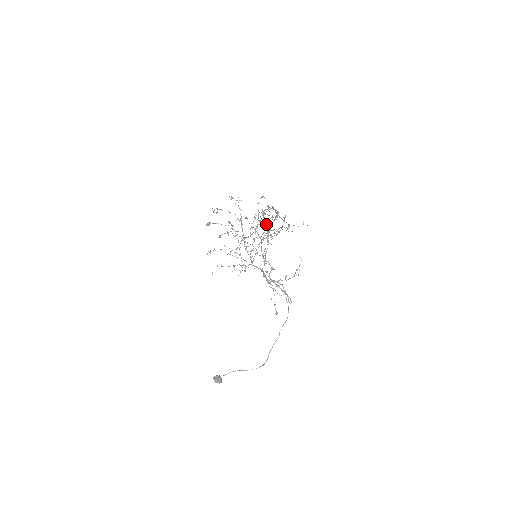
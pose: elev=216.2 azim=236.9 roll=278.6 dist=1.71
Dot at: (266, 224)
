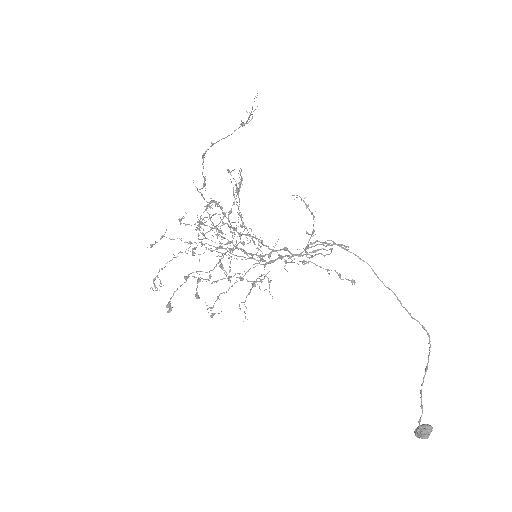
Dot at: (219, 232)
